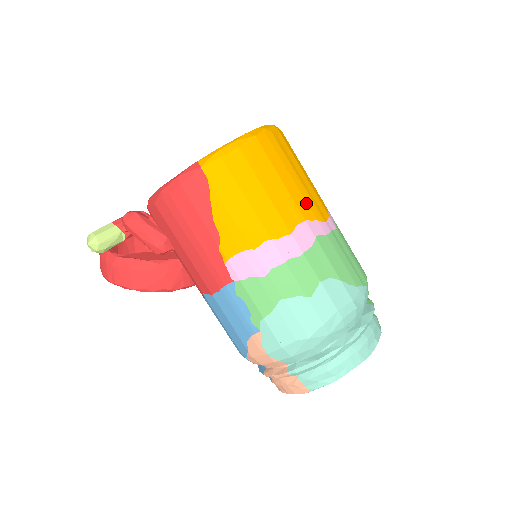
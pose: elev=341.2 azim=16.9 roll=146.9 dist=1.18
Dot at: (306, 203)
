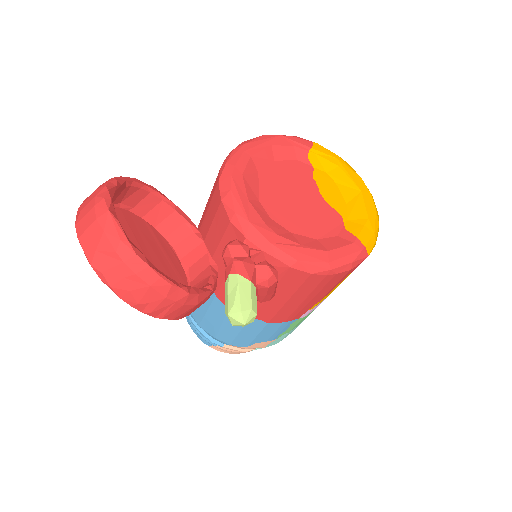
Dot at: occluded
